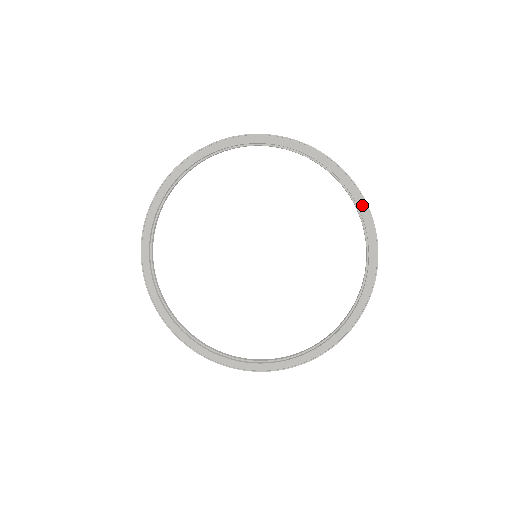
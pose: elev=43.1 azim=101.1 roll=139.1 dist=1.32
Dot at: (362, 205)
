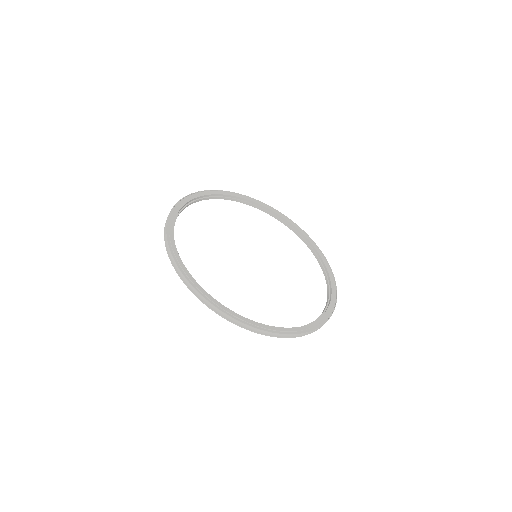
Dot at: (333, 280)
